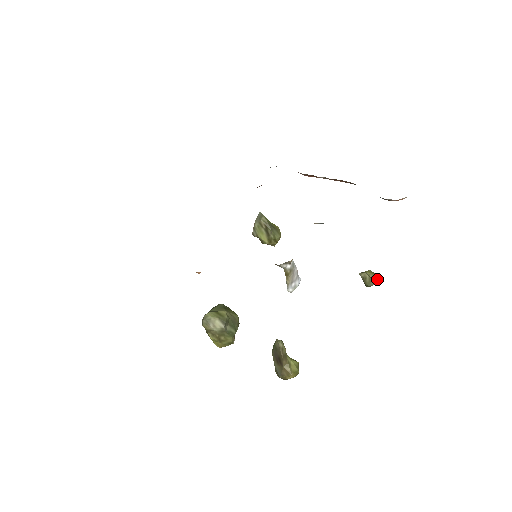
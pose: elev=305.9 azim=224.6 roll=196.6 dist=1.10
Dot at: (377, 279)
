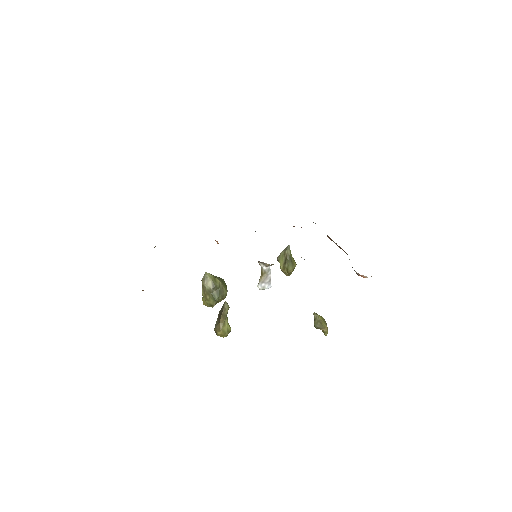
Dot at: (322, 324)
